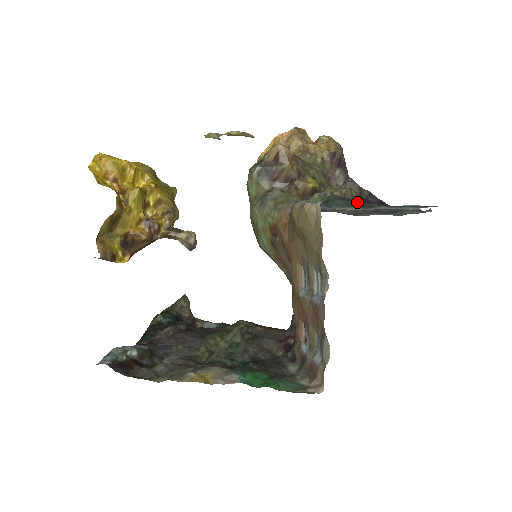
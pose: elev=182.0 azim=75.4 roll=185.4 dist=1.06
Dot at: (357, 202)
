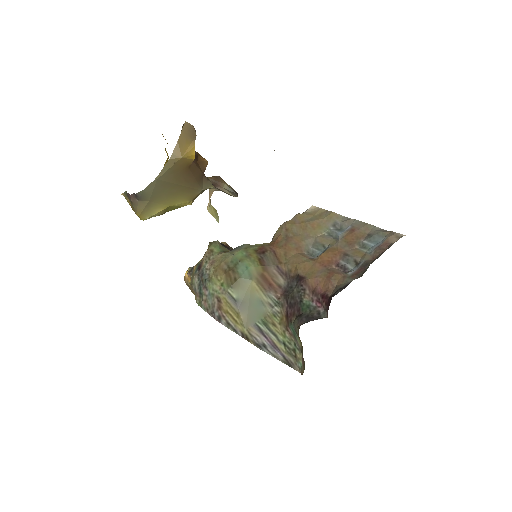
Dot at: occluded
